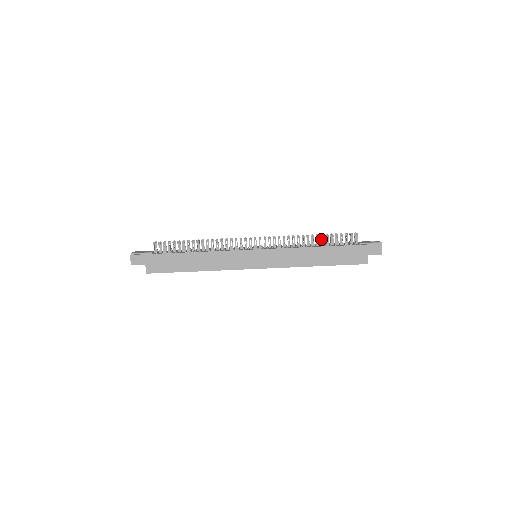
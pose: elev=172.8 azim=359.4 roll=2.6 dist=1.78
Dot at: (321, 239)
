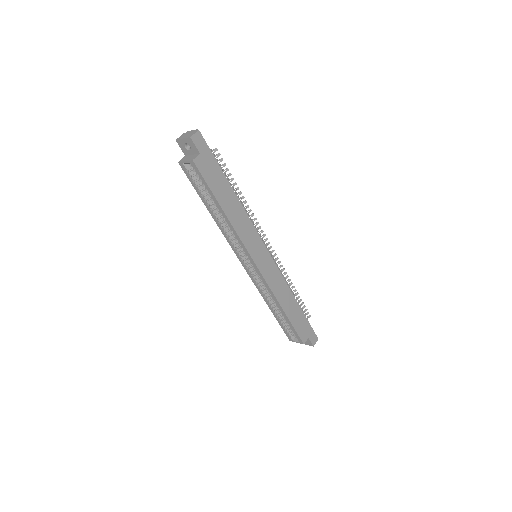
Dot at: (294, 295)
